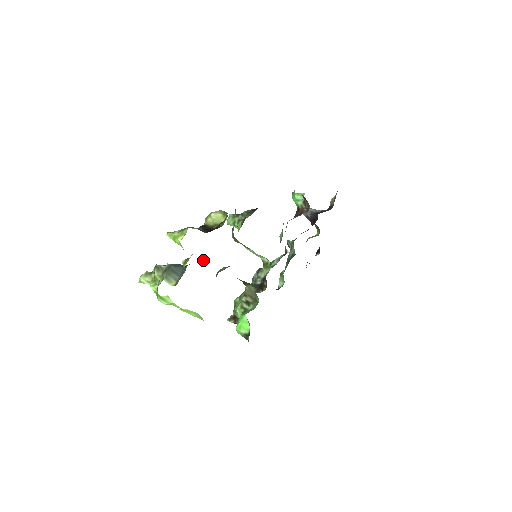
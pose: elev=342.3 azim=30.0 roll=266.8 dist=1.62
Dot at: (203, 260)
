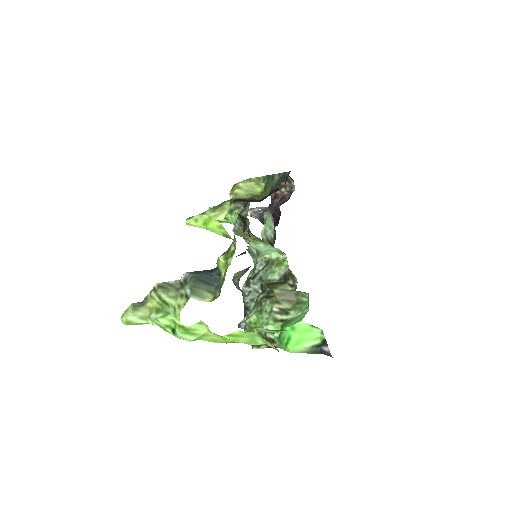
Dot at: (236, 256)
